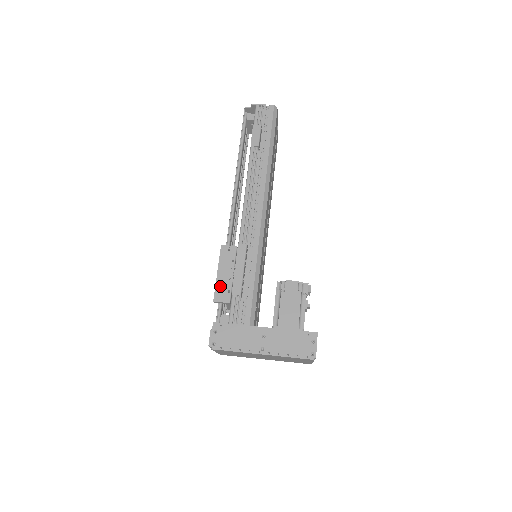
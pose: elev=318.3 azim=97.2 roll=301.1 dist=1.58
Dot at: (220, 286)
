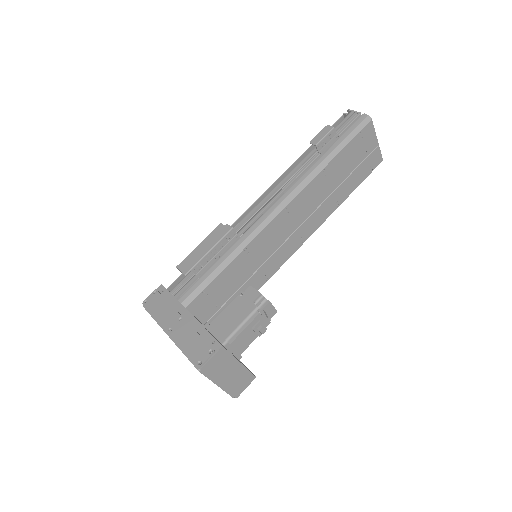
Dot at: (191, 257)
